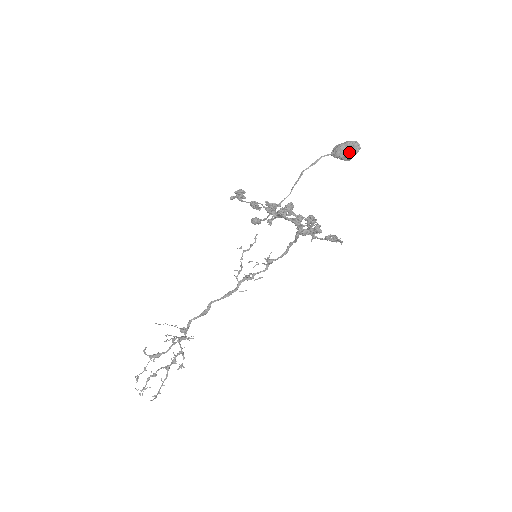
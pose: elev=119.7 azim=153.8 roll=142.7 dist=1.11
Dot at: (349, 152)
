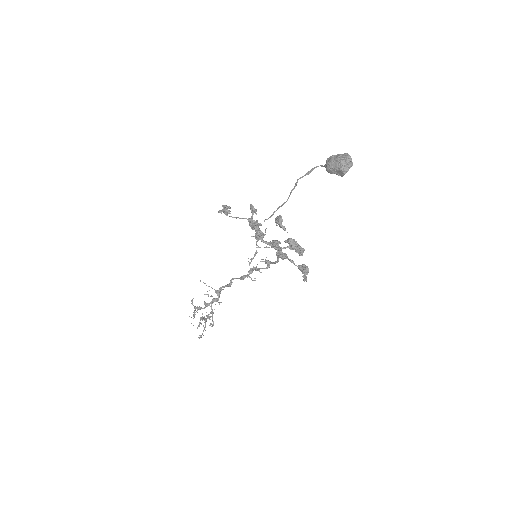
Dot at: (337, 171)
